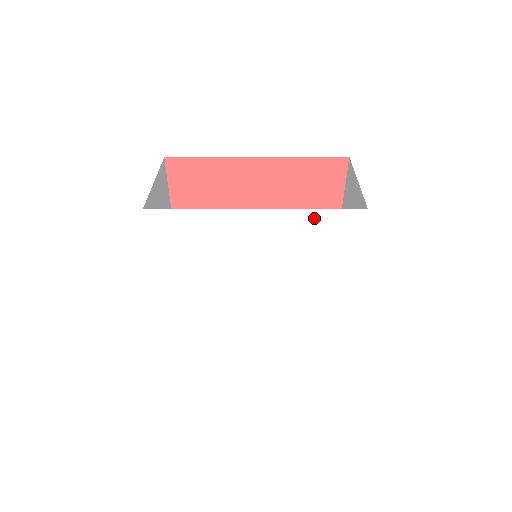
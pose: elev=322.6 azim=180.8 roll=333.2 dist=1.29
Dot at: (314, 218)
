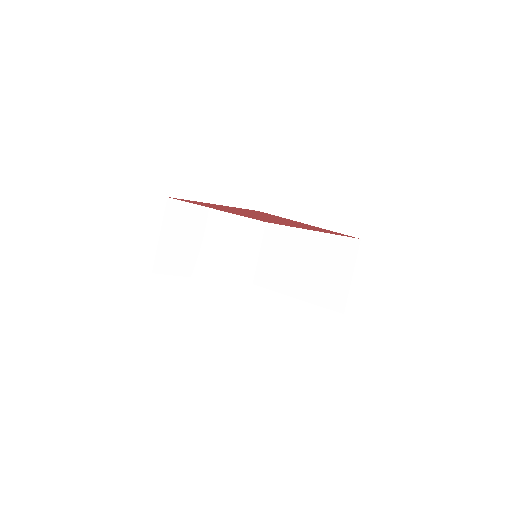
Dot at: occluded
